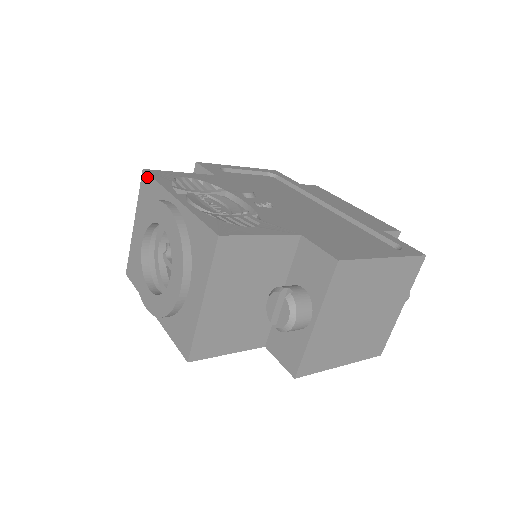
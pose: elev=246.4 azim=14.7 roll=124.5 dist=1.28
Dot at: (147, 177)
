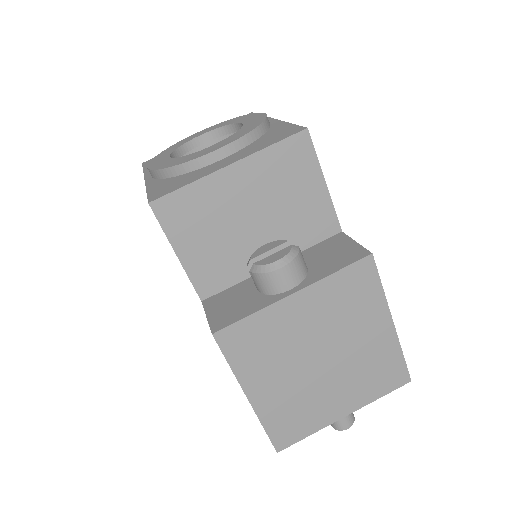
Dot at: occluded
